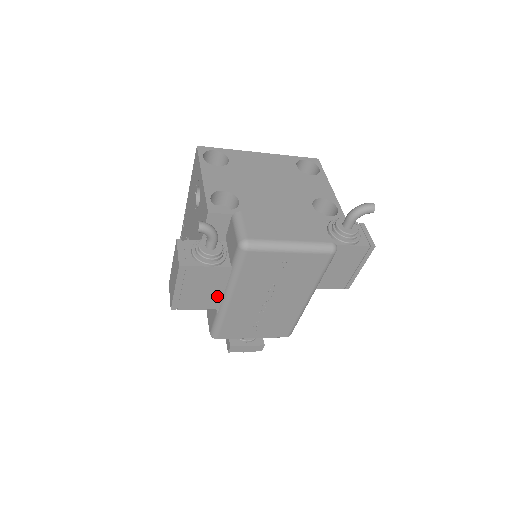
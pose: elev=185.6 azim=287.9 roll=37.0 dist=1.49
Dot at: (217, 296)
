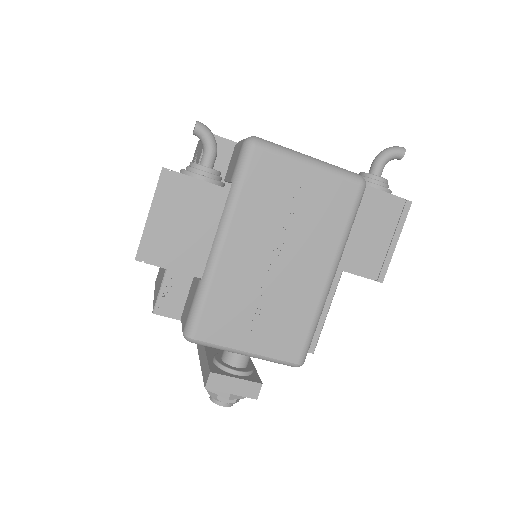
Dot at: (204, 247)
